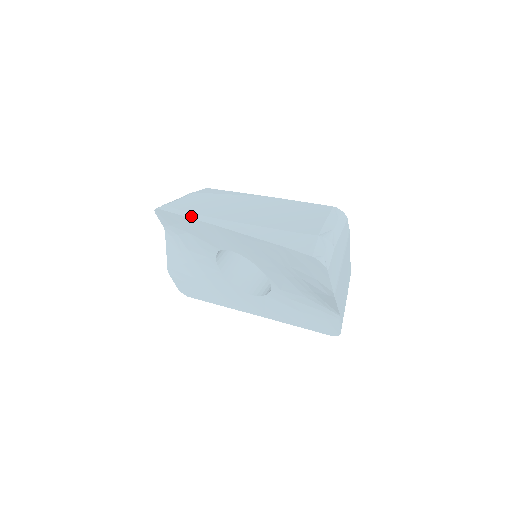
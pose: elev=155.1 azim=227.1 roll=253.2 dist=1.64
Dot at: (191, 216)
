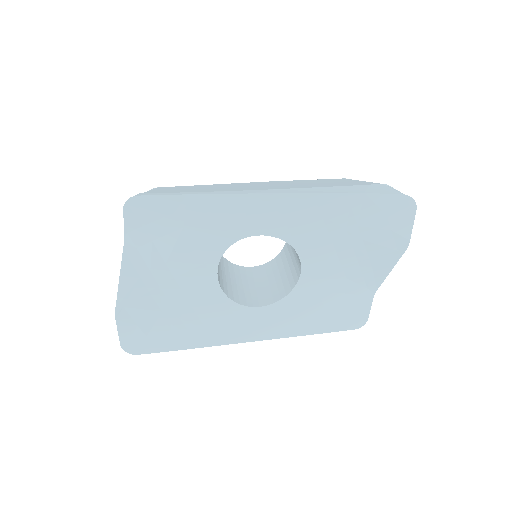
Dot at: (206, 193)
